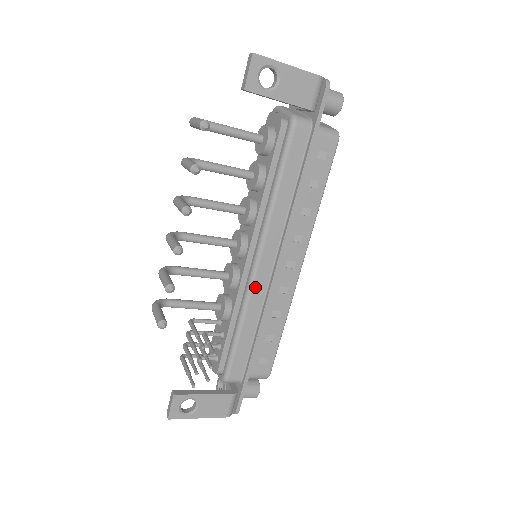
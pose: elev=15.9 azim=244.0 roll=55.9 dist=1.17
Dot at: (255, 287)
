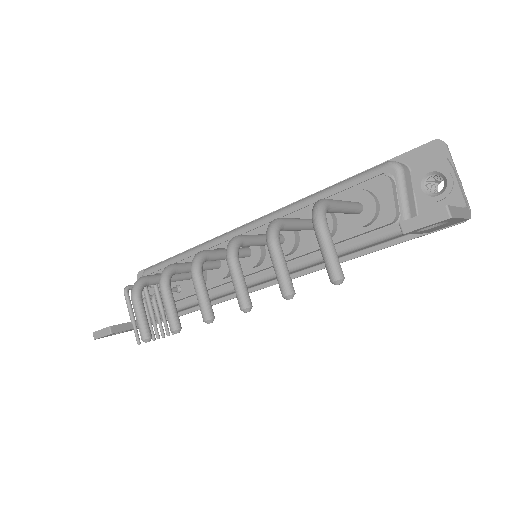
Dot at: occluded
